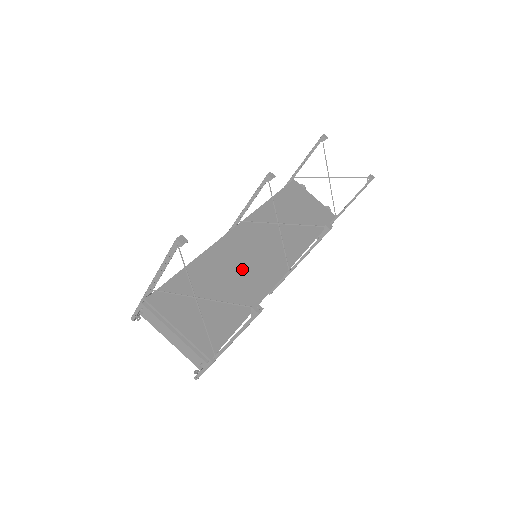
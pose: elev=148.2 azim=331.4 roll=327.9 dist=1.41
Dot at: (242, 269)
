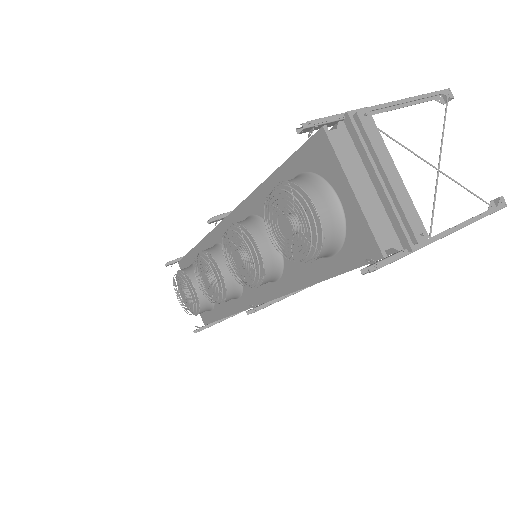
Dot at: occluded
